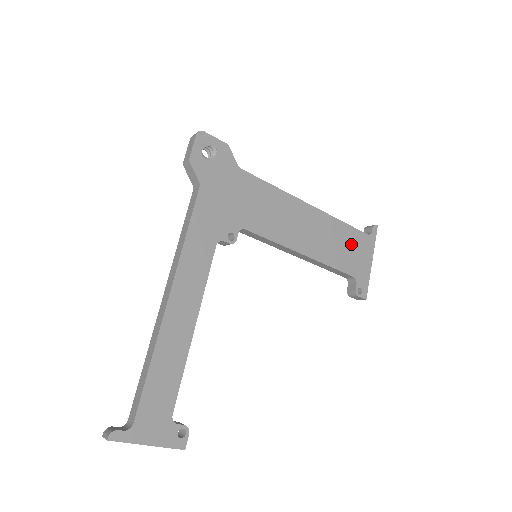
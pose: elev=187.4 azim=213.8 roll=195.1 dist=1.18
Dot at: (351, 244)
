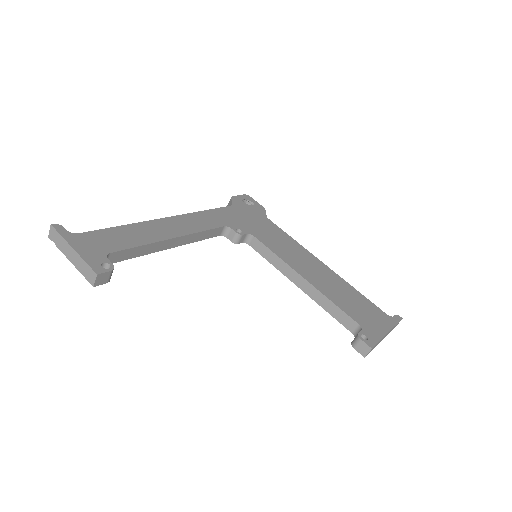
Dot at: (363, 306)
